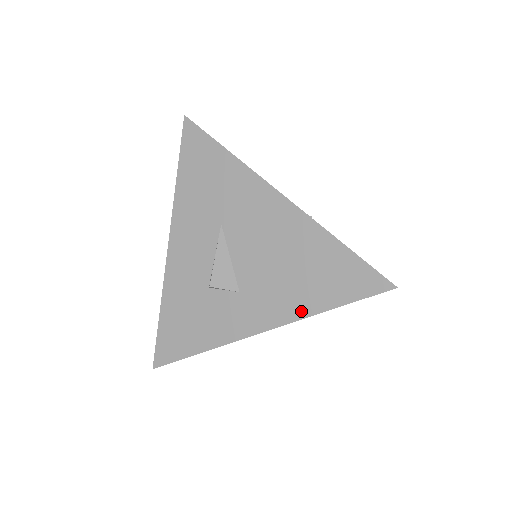
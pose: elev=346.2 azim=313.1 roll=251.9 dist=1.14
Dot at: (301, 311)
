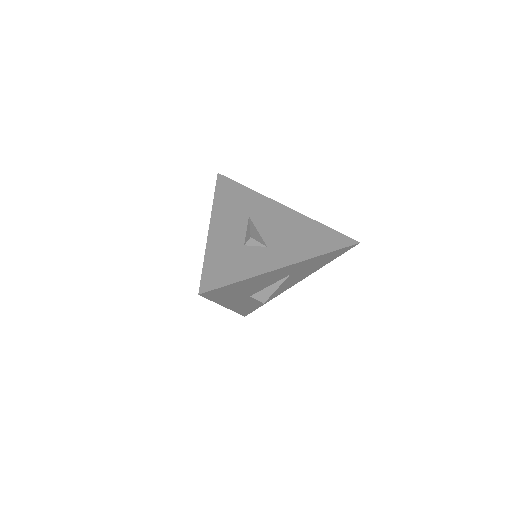
Dot at: (310, 254)
